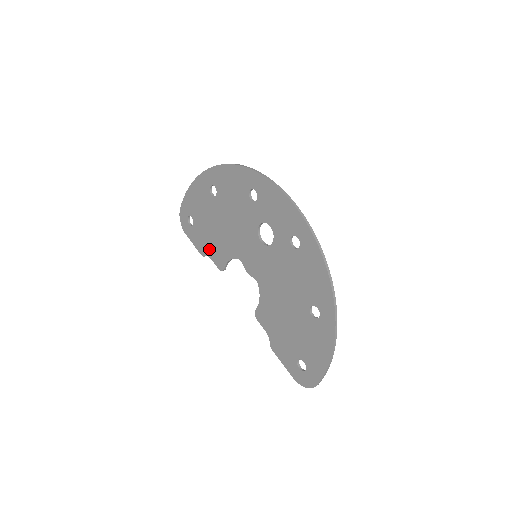
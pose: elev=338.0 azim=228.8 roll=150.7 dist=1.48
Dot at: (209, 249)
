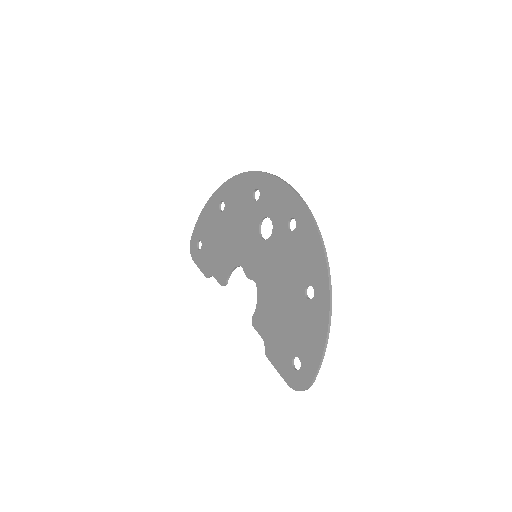
Dot at: (213, 267)
